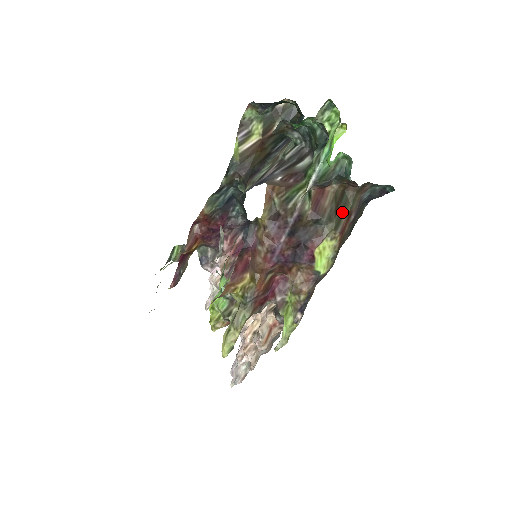
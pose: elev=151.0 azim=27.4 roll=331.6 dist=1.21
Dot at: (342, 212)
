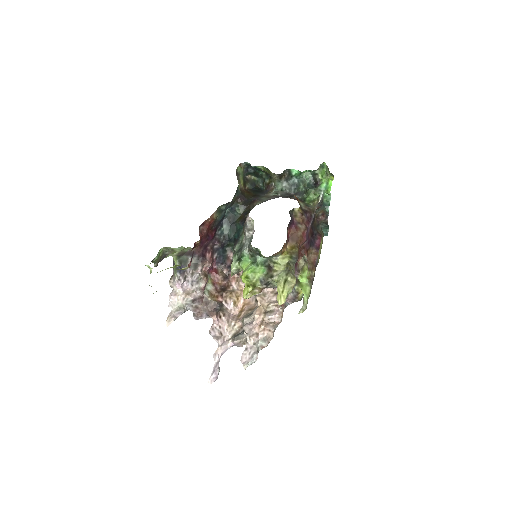
Dot at: occluded
